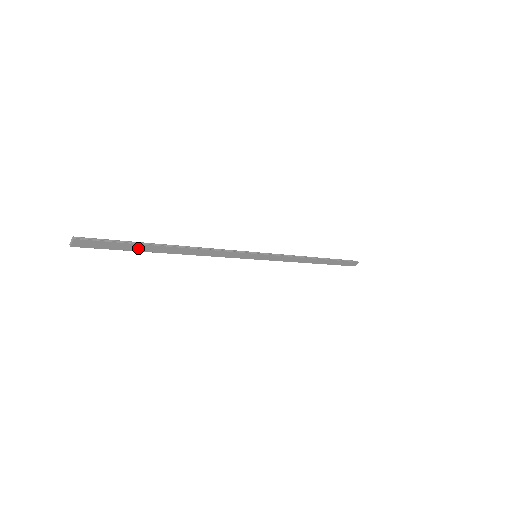
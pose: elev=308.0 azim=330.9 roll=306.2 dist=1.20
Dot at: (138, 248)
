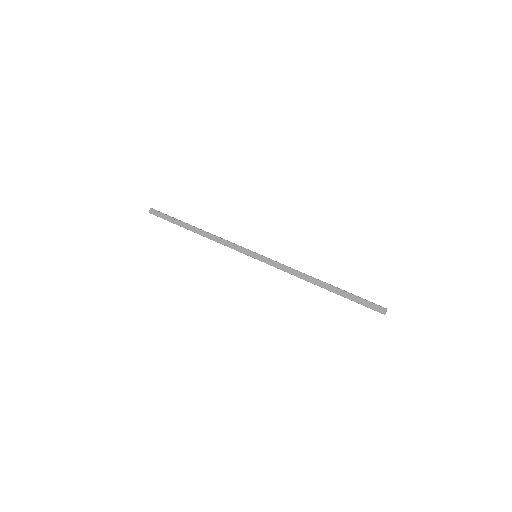
Dot at: (178, 223)
